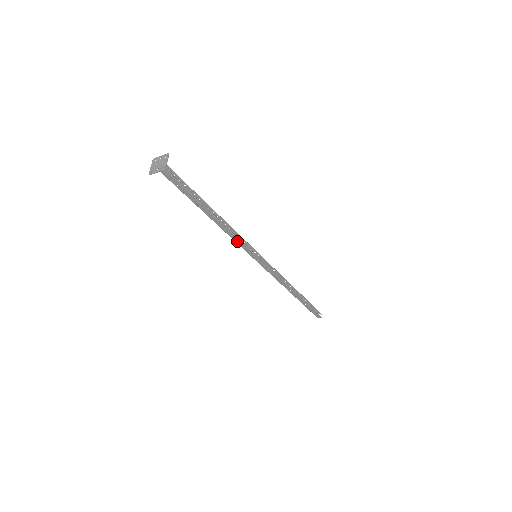
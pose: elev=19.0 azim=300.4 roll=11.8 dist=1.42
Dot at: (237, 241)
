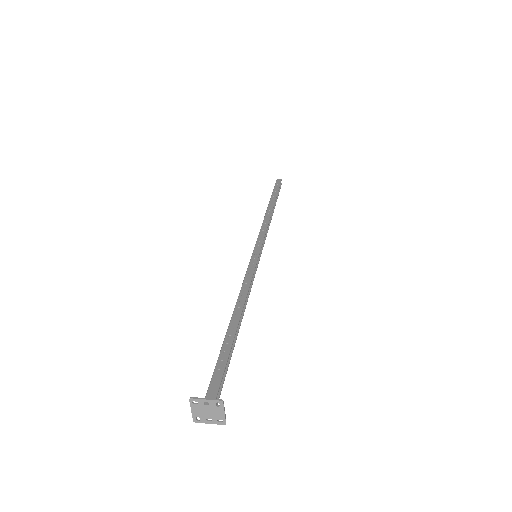
Dot at: occluded
